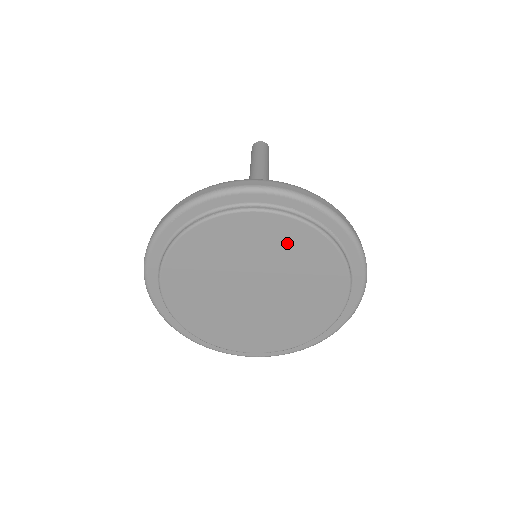
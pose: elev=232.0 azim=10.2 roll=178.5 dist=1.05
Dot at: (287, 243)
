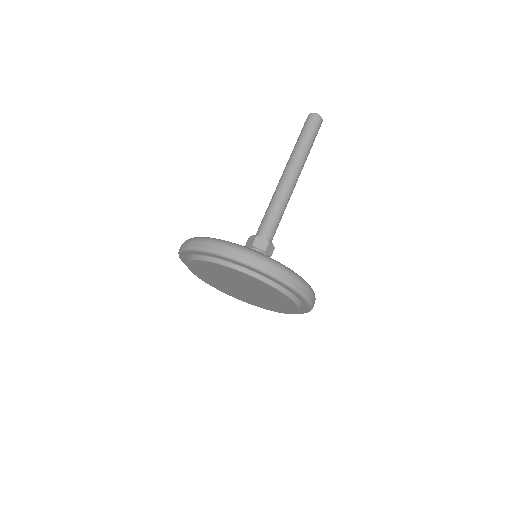
Dot at: (220, 270)
